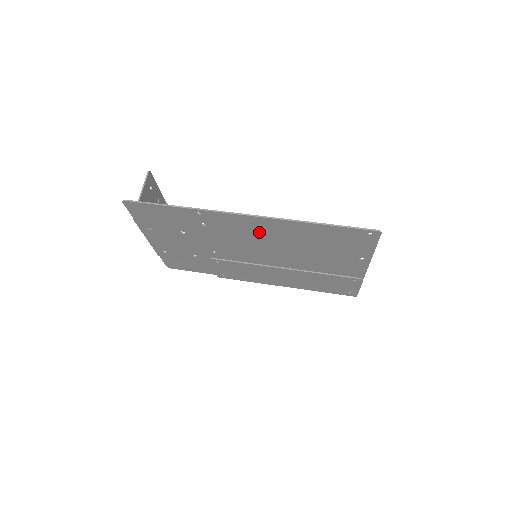
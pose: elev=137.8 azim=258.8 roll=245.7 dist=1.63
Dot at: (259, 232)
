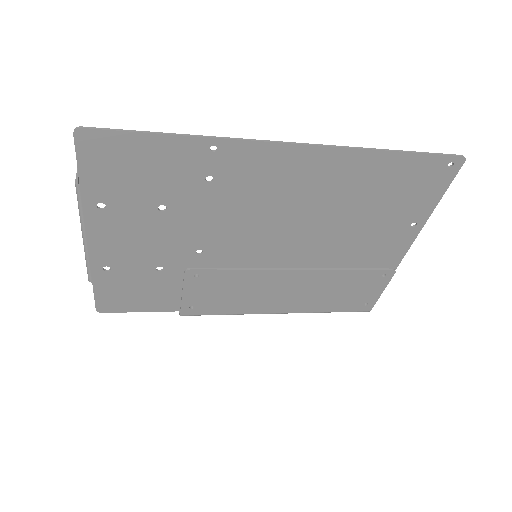
Dot at: (295, 186)
